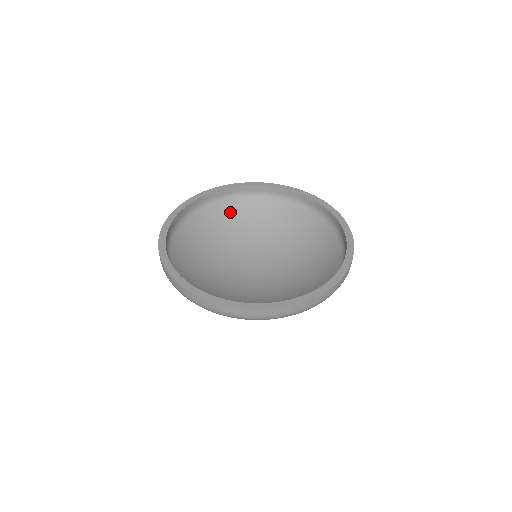
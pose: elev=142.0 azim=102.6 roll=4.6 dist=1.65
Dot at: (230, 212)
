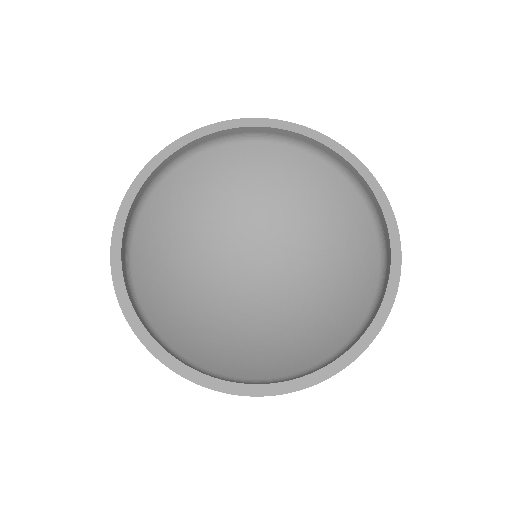
Dot at: (269, 160)
